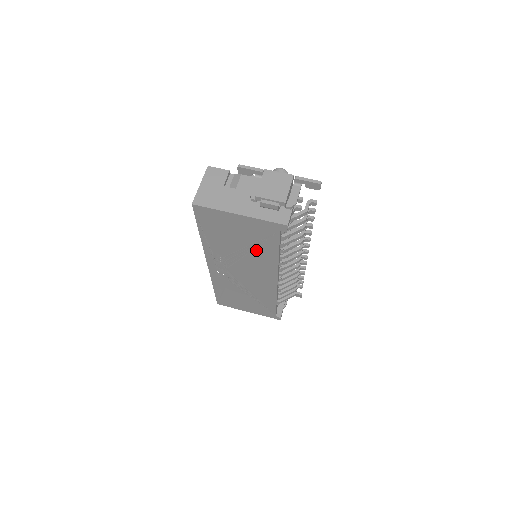
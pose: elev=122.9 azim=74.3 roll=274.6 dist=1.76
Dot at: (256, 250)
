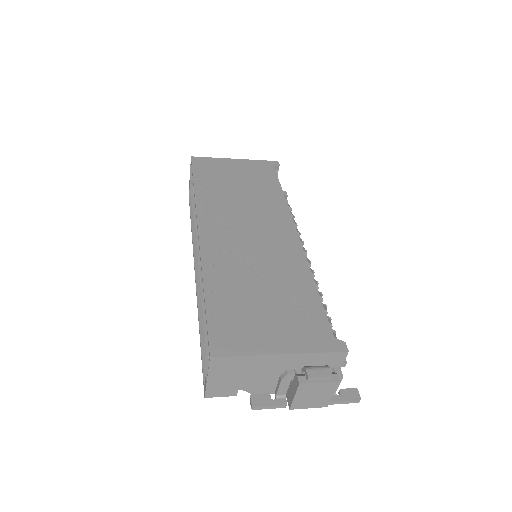
Dot at: (259, 192)
